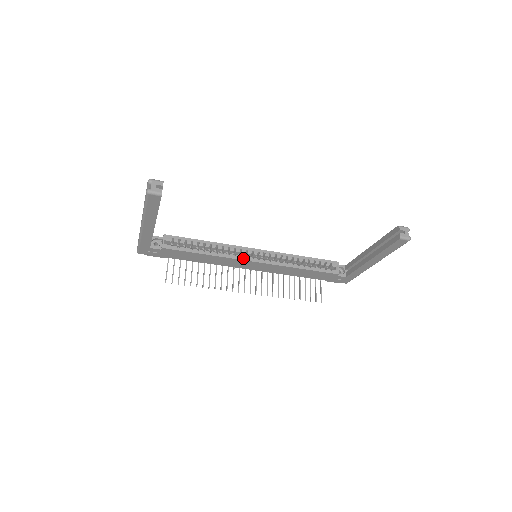
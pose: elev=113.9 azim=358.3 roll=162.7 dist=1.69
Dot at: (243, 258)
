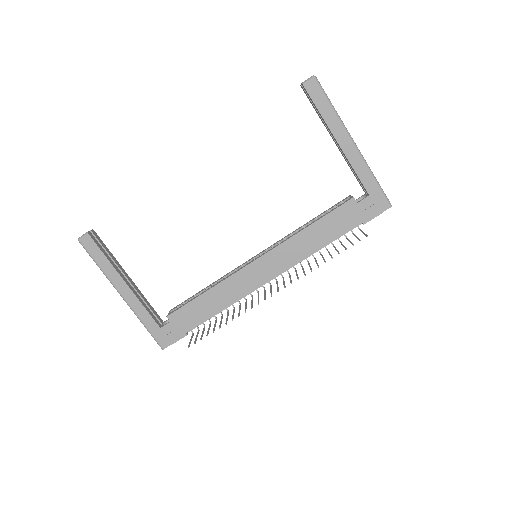
Dot at: (244, 267)
